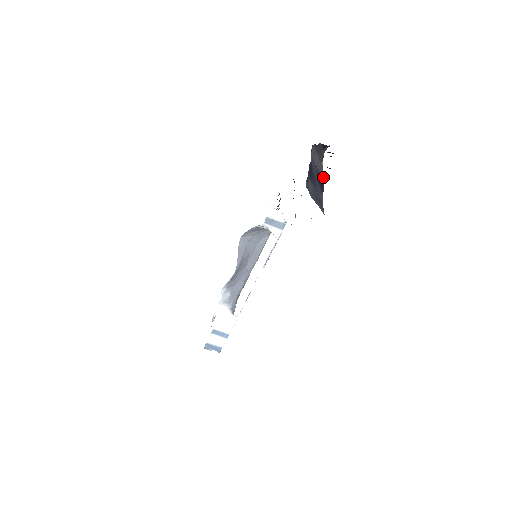
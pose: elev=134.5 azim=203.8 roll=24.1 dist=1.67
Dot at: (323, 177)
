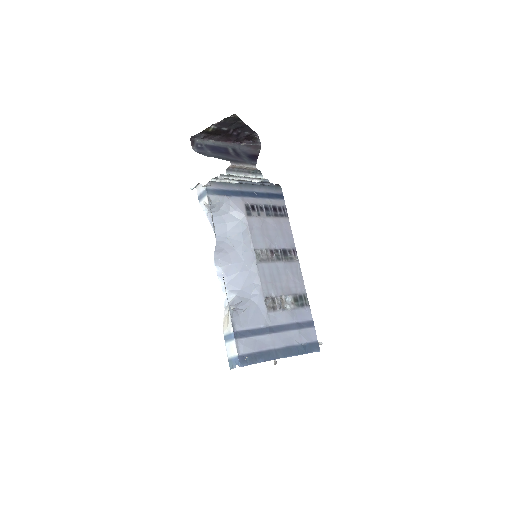
Dot at: occluded
